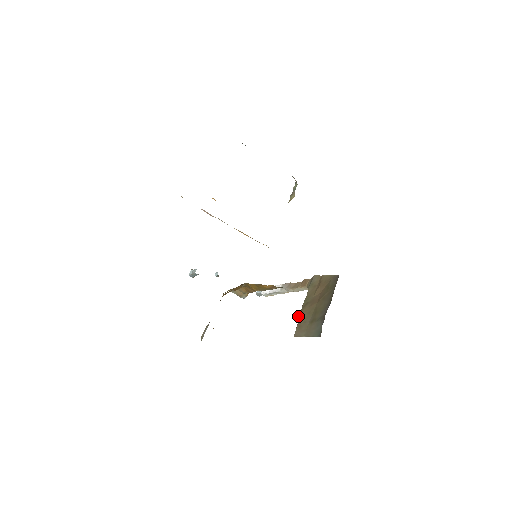
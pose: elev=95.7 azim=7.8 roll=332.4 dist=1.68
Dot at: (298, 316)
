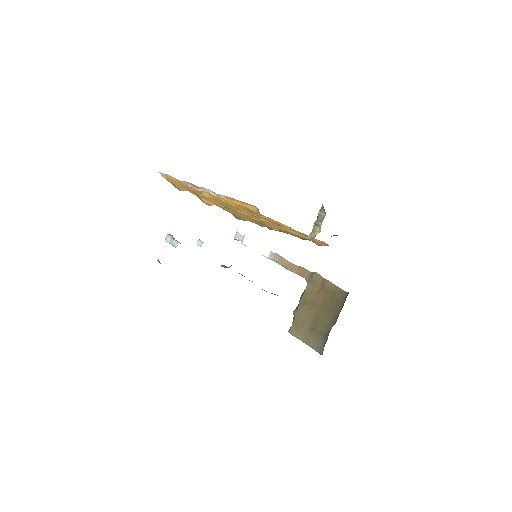
Dot at: (294, 311)
